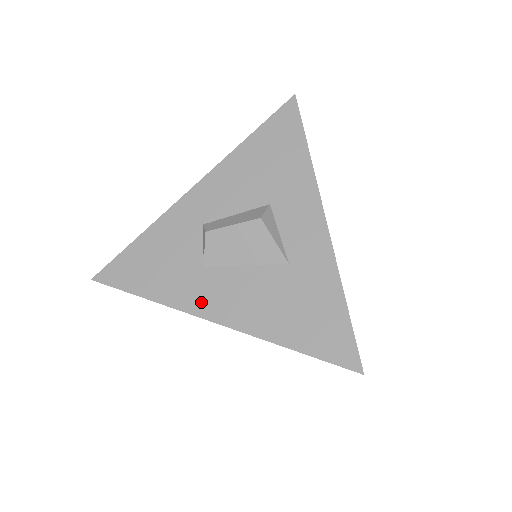
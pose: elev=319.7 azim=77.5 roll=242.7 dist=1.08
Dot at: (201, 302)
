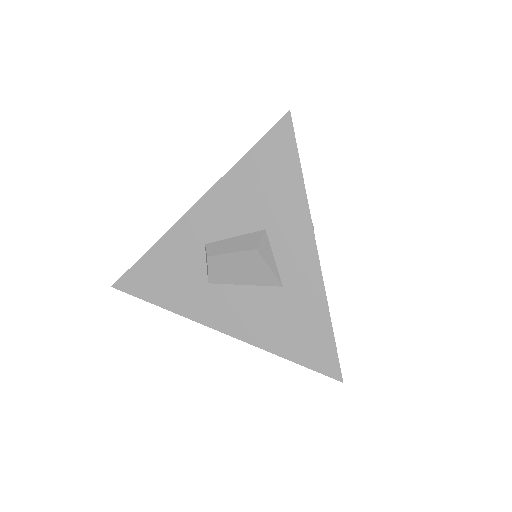
Dot at: (208, 314)
